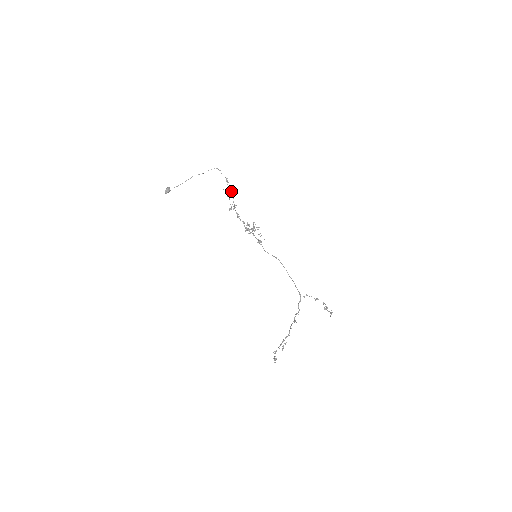
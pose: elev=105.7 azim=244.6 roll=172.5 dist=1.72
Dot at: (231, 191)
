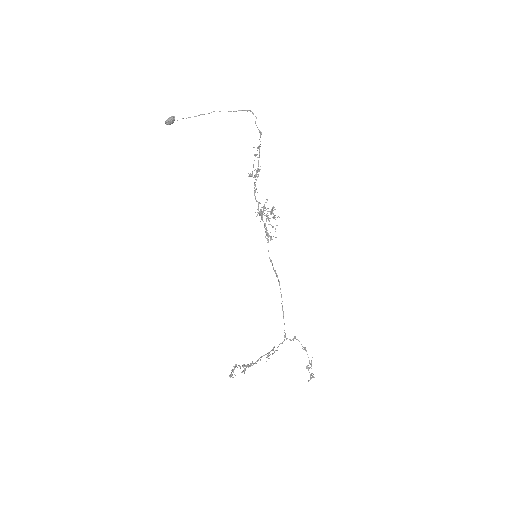
Dot at: (259, 154)
